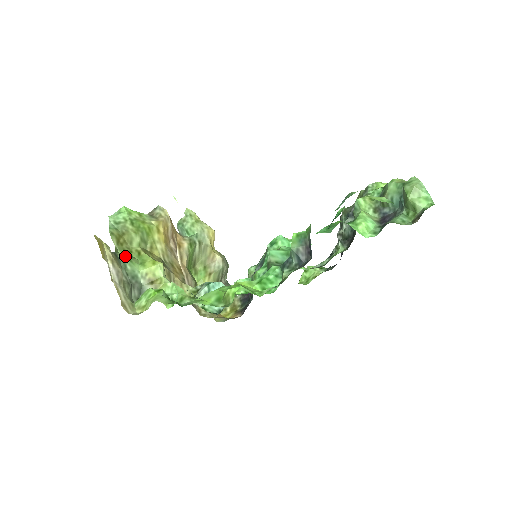
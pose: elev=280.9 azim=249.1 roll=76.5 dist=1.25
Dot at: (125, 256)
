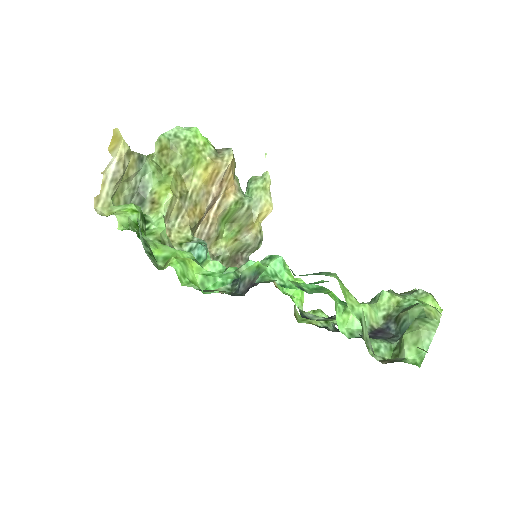
Dot at: (153, 166)
